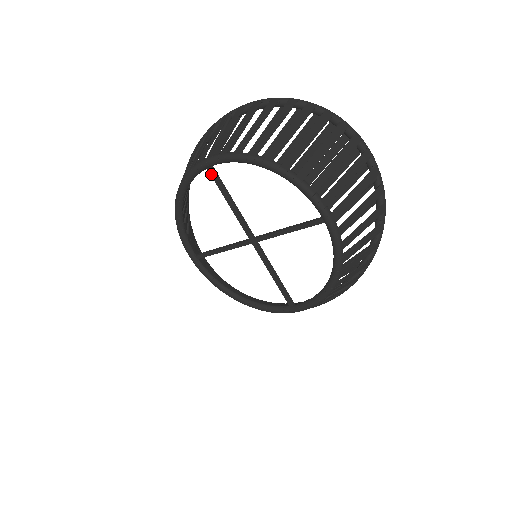
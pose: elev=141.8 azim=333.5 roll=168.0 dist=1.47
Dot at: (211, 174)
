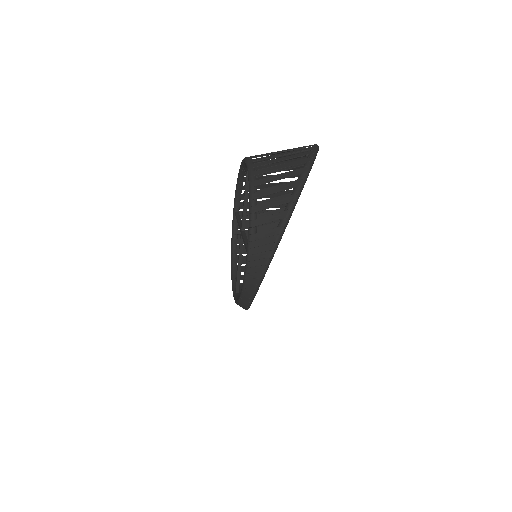
Dot at: occluded
